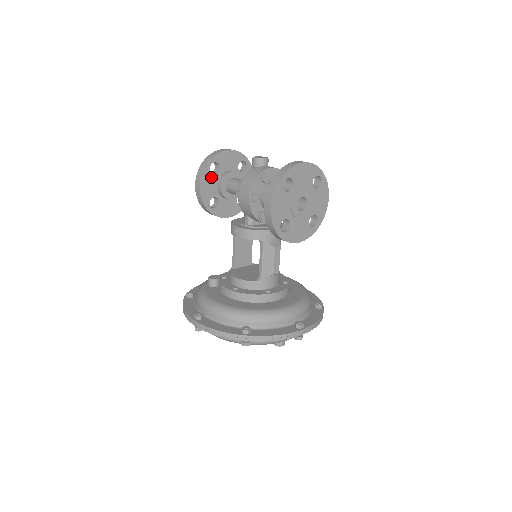
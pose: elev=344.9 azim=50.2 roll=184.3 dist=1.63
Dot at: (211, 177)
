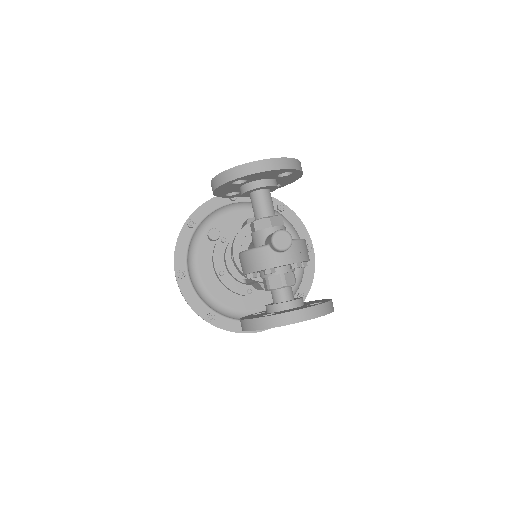
Dot at: (232, 185)
